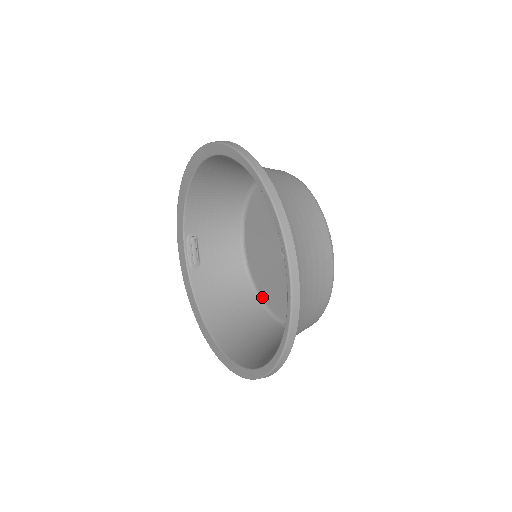
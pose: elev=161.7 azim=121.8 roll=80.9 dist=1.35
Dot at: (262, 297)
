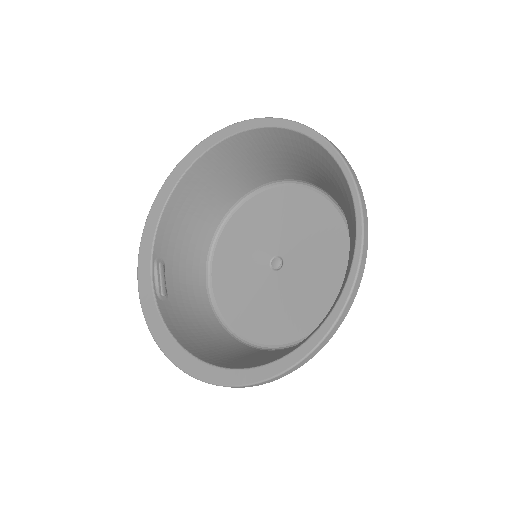
Dot at: (242, 336)
